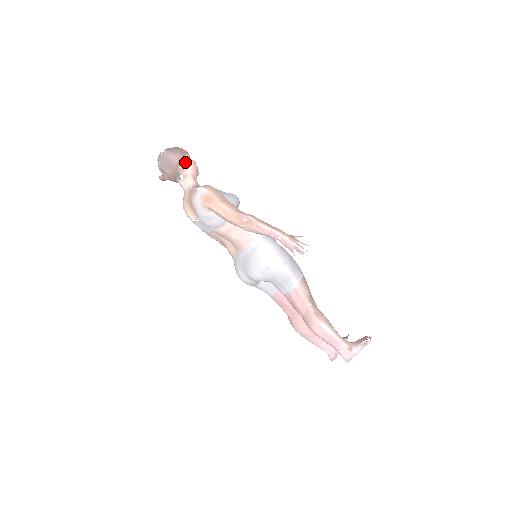
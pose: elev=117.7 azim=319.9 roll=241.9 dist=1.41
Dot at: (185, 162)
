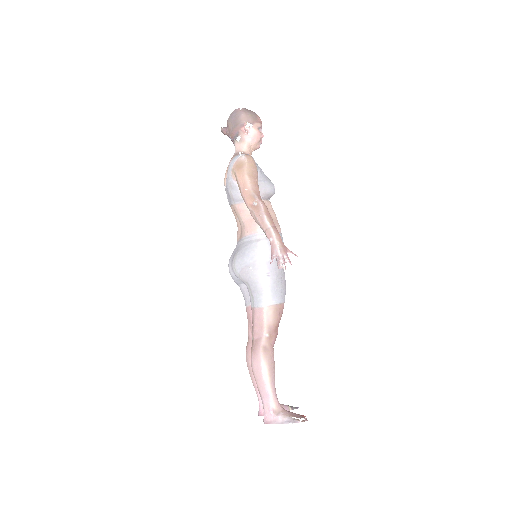
Dot at: (251, 128)
